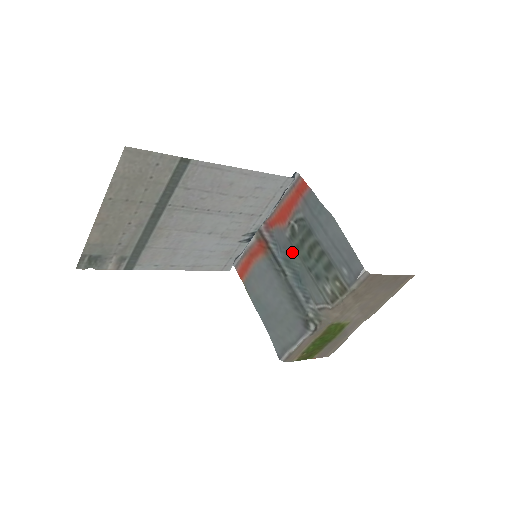
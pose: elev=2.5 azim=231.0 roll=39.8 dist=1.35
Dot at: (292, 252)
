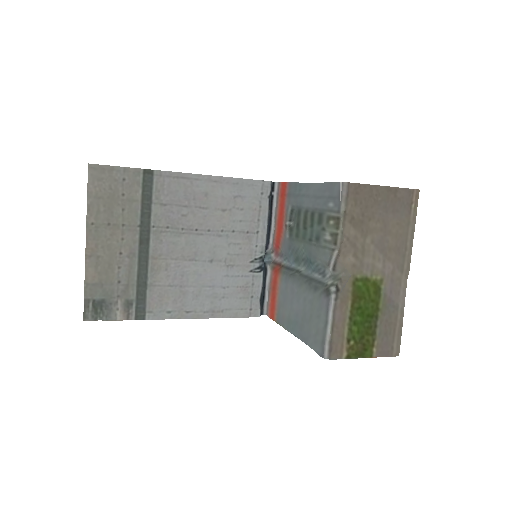
Dot at: (295, 244)
